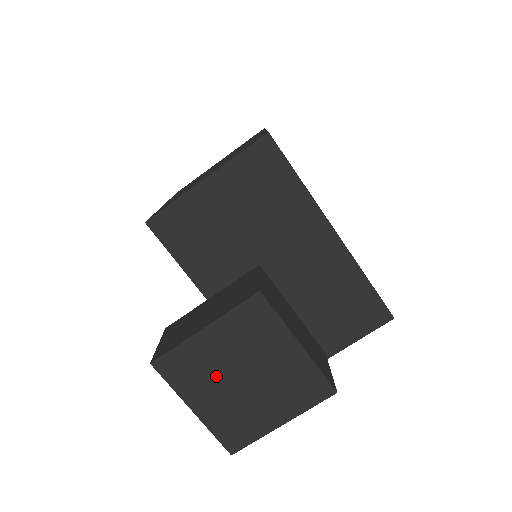
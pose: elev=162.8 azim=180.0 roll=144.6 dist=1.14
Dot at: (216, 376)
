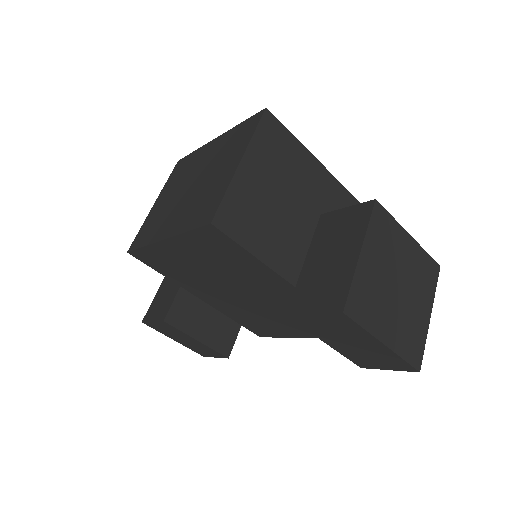
Dot at: (384, 296)
